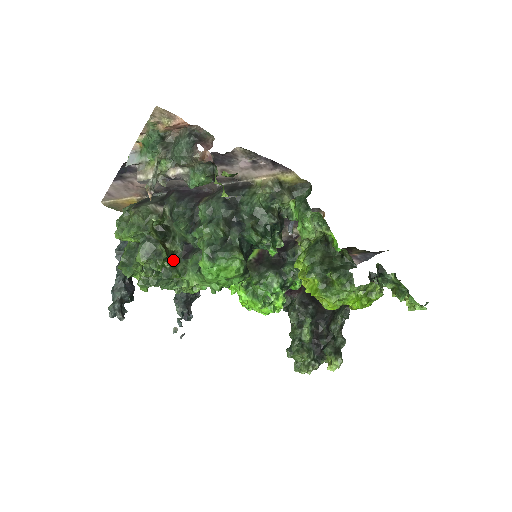
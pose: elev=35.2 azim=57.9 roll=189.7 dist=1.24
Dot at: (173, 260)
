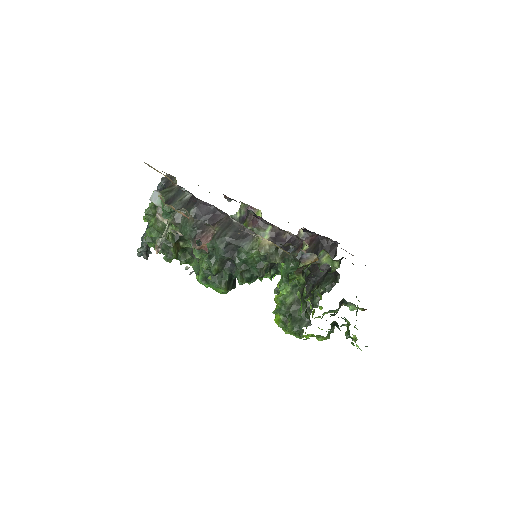
Dot at: (185, 250)
